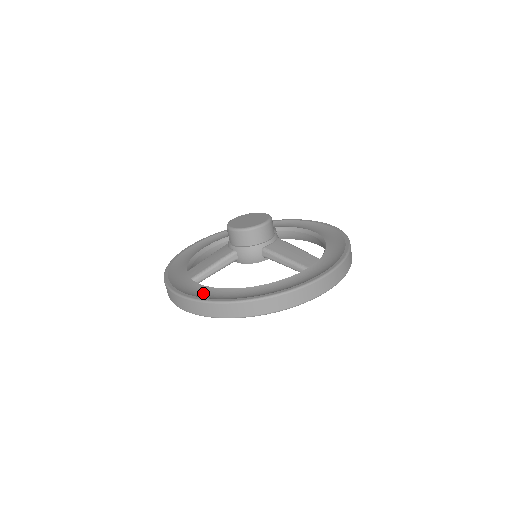
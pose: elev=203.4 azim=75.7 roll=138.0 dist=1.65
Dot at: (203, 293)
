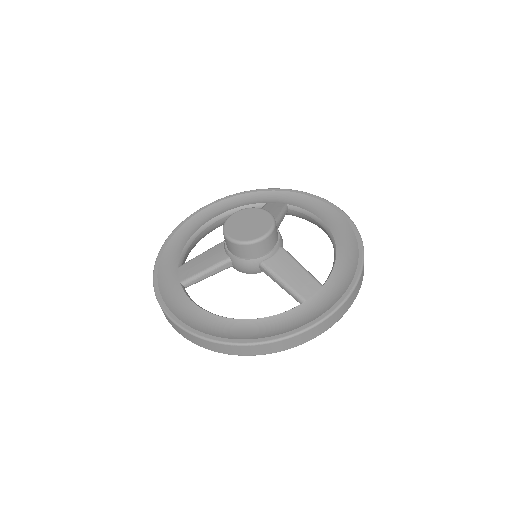
Dot at: (188, 313)
